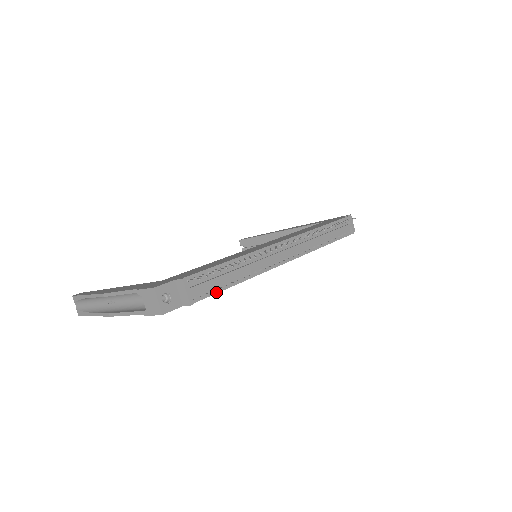
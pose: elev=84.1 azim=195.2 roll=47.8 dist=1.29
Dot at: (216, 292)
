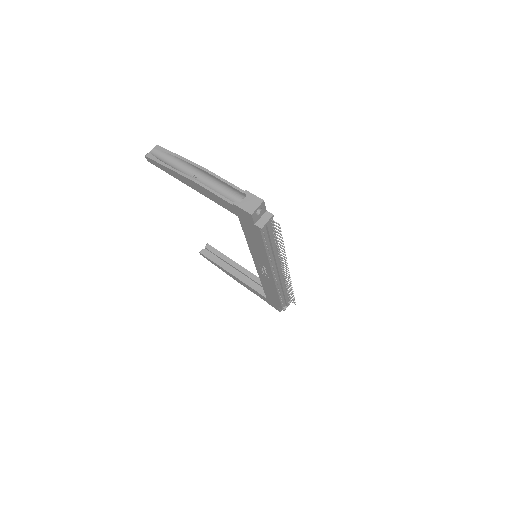
Dot at: (264, 240)
